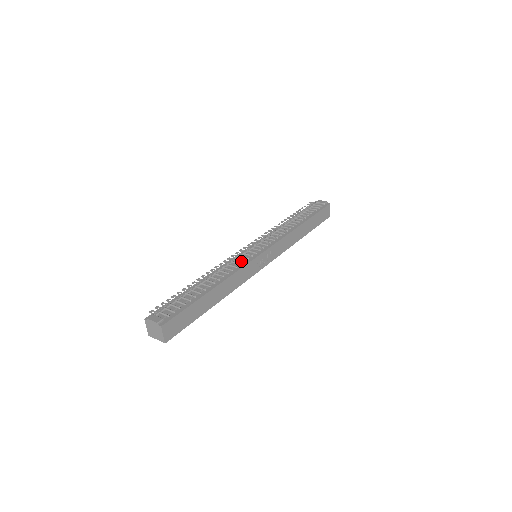
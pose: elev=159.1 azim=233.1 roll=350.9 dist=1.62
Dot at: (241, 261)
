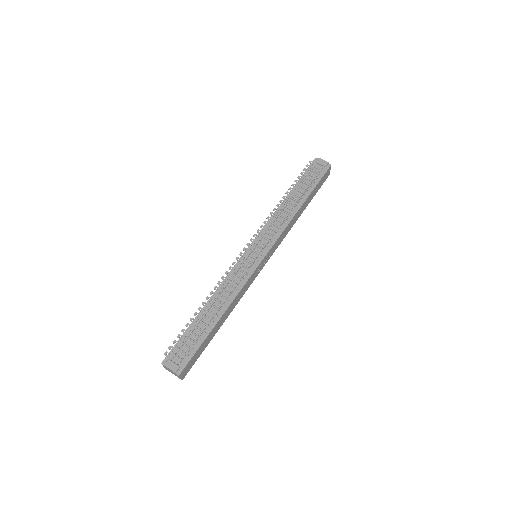
Dot at: (243, 273)
